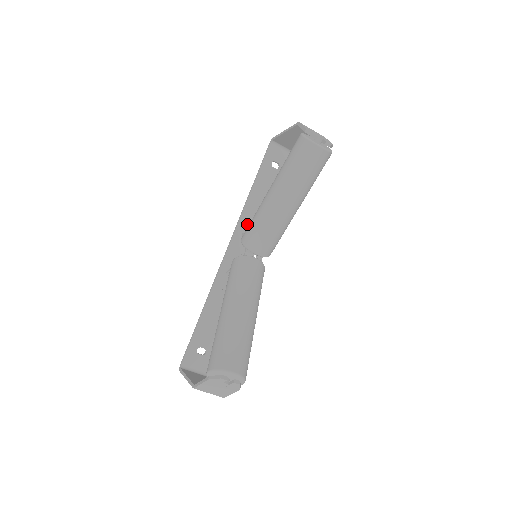
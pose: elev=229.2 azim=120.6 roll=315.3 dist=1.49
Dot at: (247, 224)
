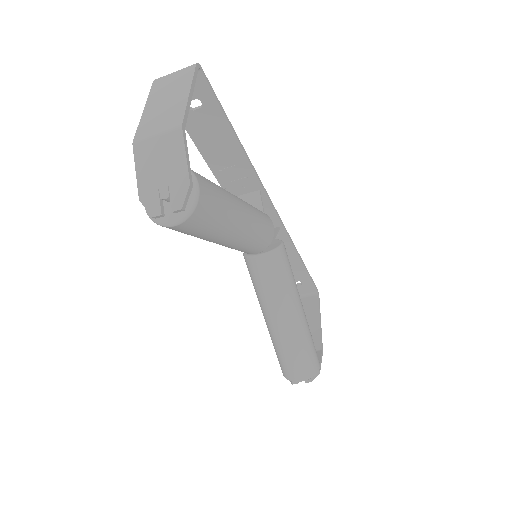
Dot at: (234, 185)
